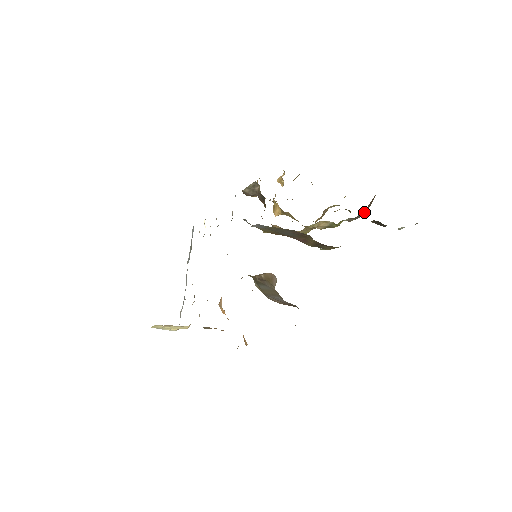
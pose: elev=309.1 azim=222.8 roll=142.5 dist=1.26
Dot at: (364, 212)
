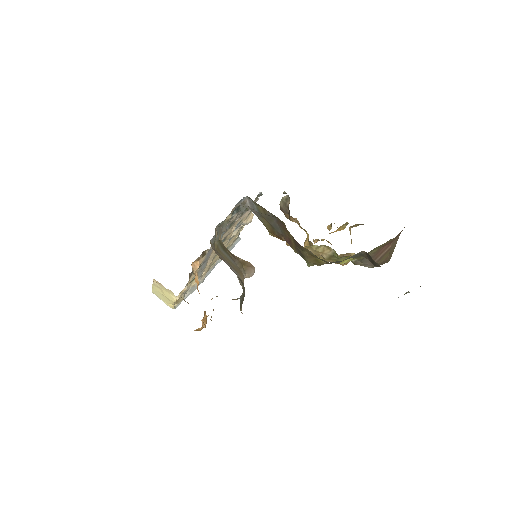
Dot at: (373, 258)
